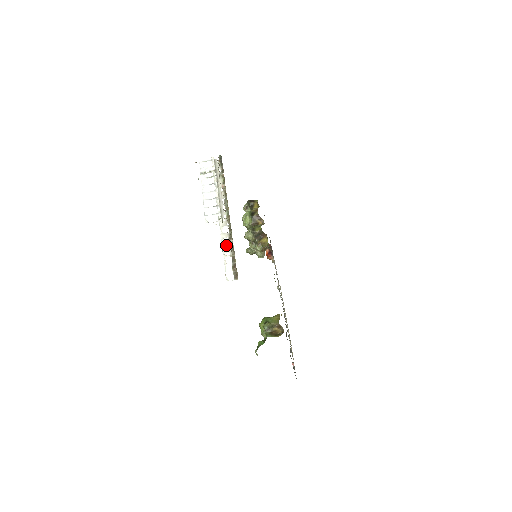
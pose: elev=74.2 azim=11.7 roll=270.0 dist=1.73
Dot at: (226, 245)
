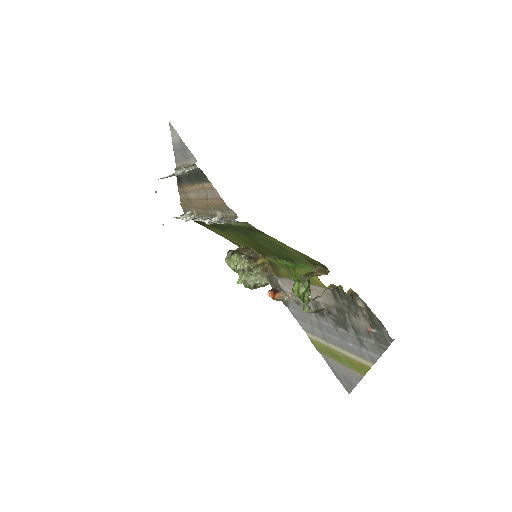
Dot at: occluded
